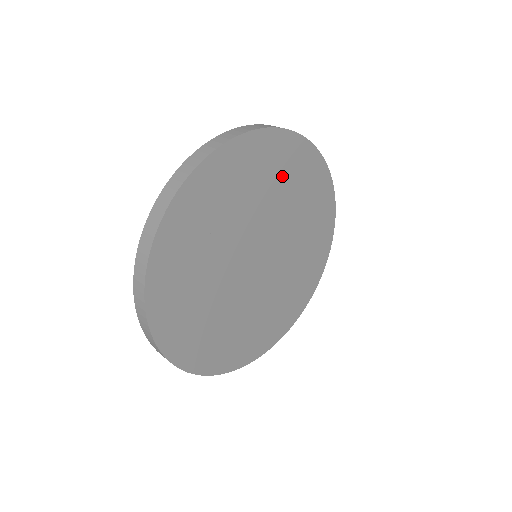
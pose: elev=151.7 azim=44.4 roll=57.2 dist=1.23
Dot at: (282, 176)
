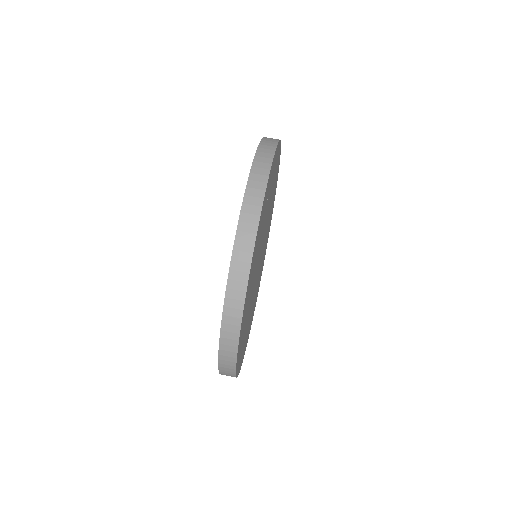
Dot at: occluded
